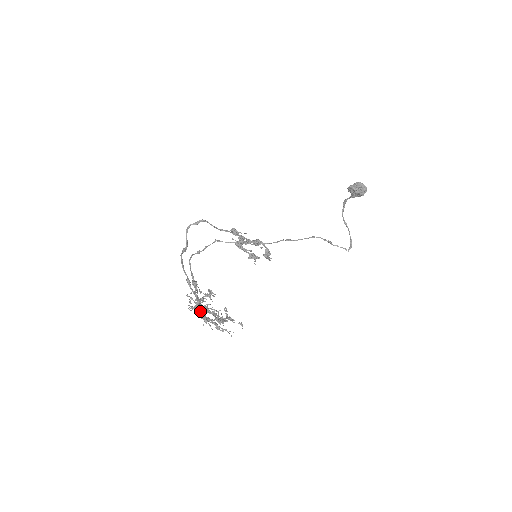
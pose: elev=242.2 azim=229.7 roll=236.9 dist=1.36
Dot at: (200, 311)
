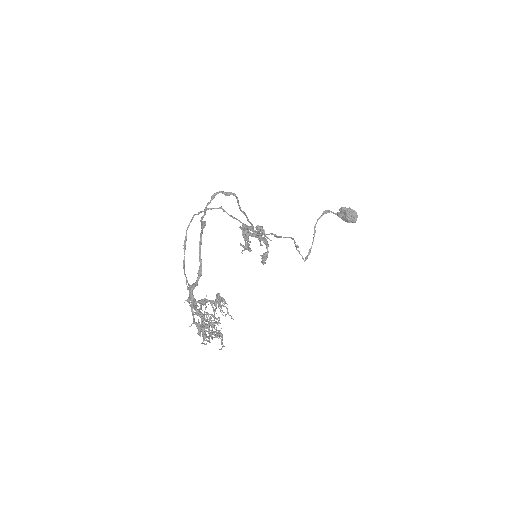
Dot at: (189, 305)
